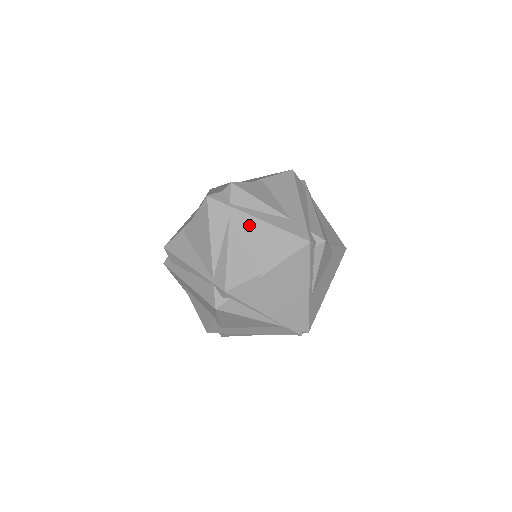
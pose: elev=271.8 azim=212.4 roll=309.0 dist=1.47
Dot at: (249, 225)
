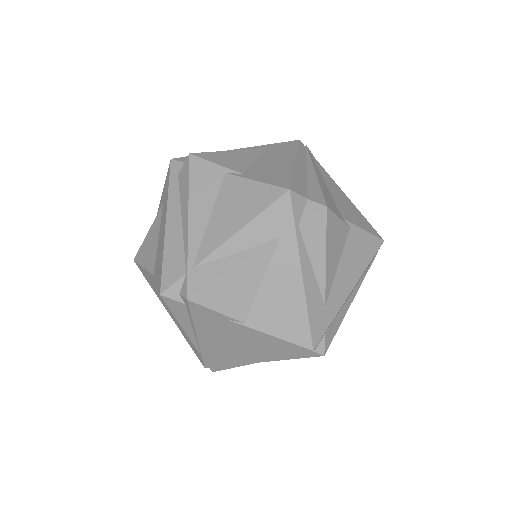
Dot at: (287, 268)
